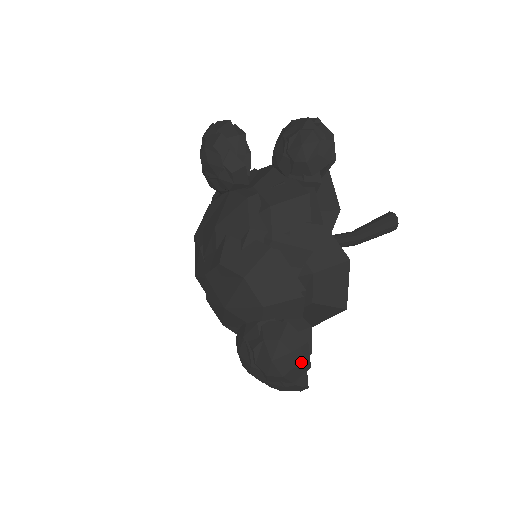
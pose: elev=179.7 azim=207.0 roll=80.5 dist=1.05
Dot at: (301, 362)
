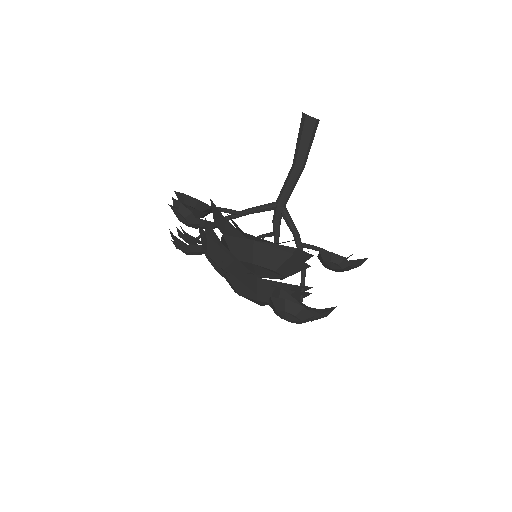
Dot at: (296, 310)
